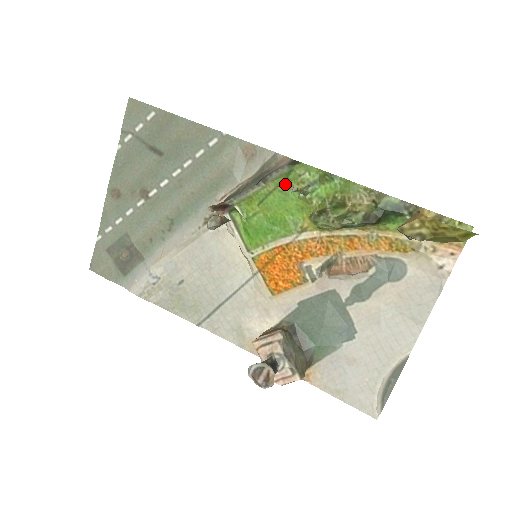
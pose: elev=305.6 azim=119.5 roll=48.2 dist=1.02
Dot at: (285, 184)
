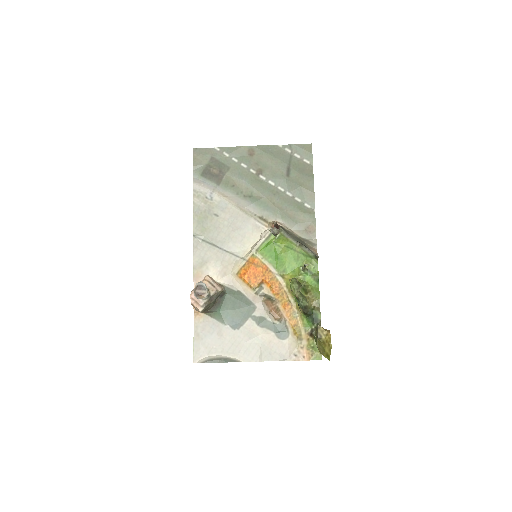
Dot at: (303, 256)
